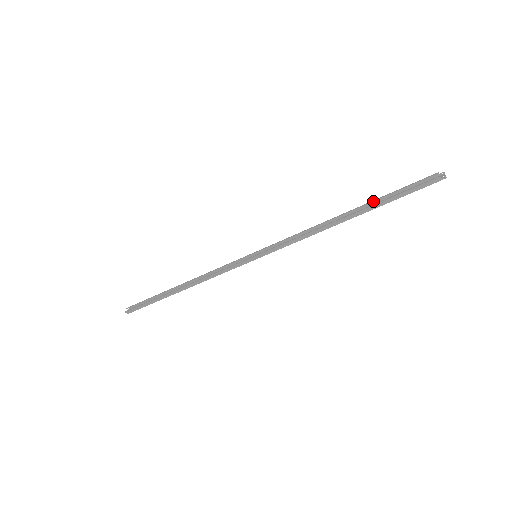
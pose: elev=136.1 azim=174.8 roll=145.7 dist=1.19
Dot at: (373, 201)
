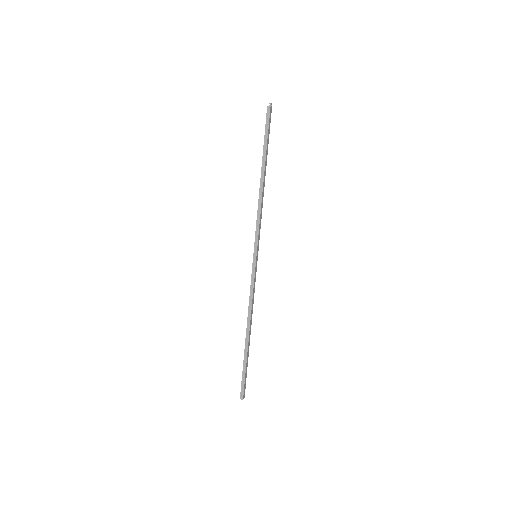
Dot at: (265, 155)
